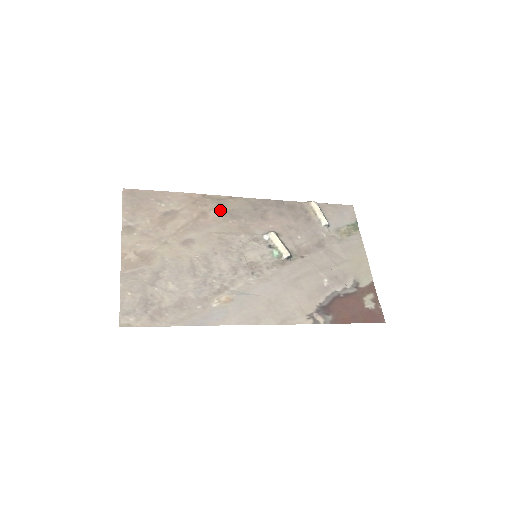
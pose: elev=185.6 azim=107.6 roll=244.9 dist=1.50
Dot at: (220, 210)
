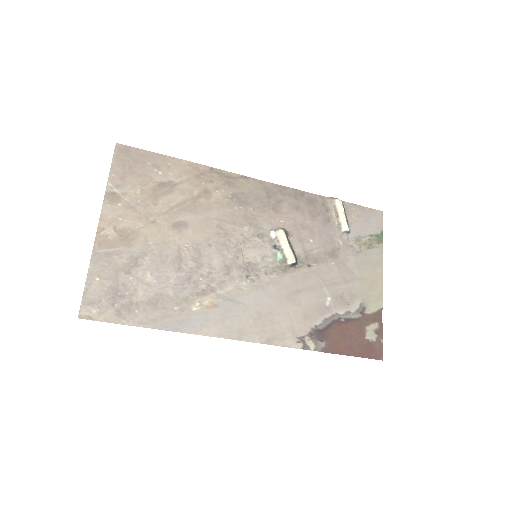
Dot at: (227, 191)
